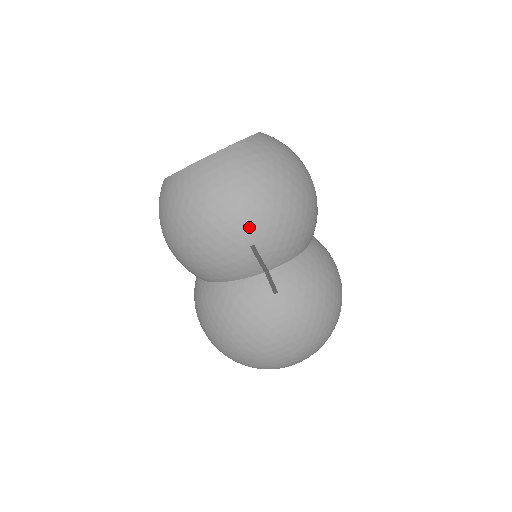
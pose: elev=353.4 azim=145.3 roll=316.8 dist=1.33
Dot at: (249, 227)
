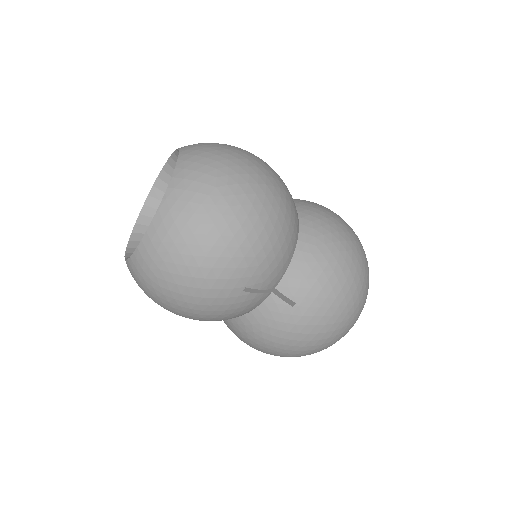
Dot at: (230, 279)
